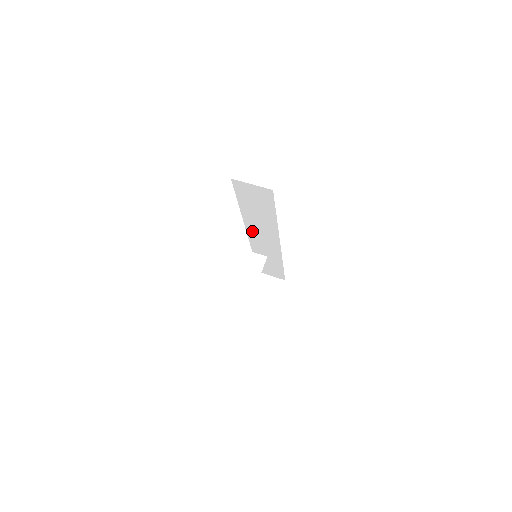
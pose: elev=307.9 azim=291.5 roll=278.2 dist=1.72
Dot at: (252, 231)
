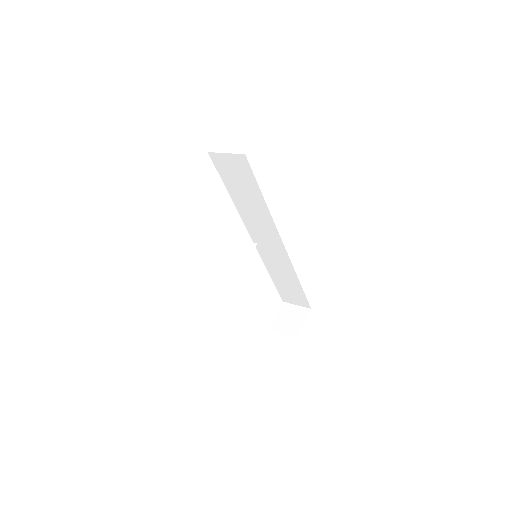
Dot at: (253, 231)
